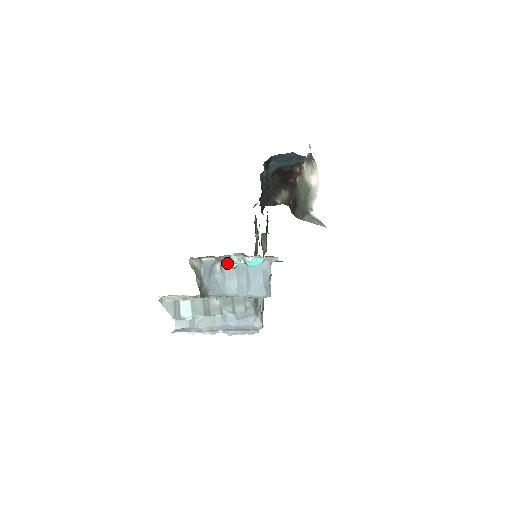
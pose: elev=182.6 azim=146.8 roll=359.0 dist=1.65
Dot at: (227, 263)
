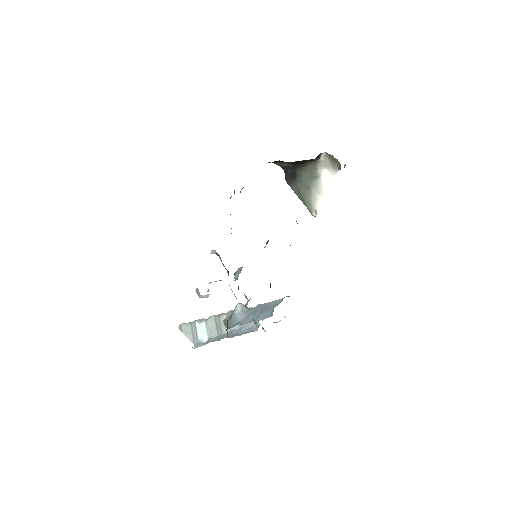
Dot at: occluded
